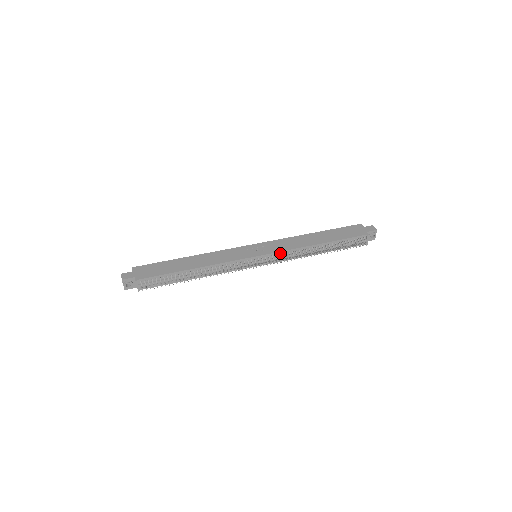
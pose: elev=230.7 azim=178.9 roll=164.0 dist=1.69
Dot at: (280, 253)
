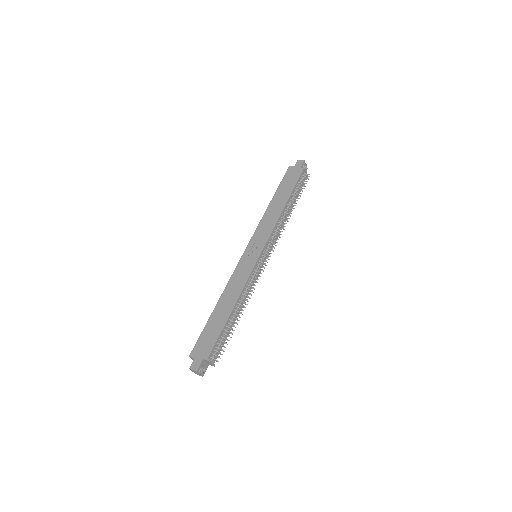
Dot at: (270, 237)
